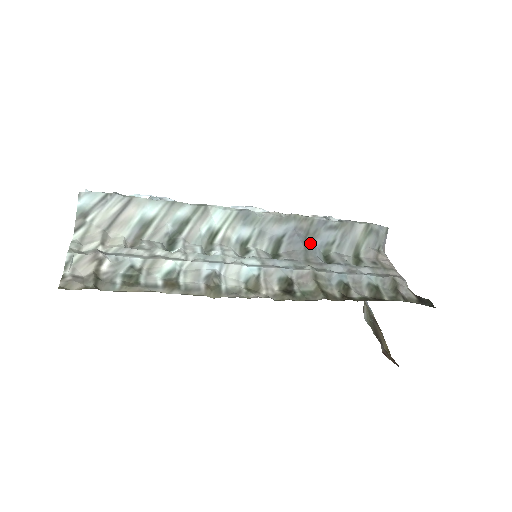
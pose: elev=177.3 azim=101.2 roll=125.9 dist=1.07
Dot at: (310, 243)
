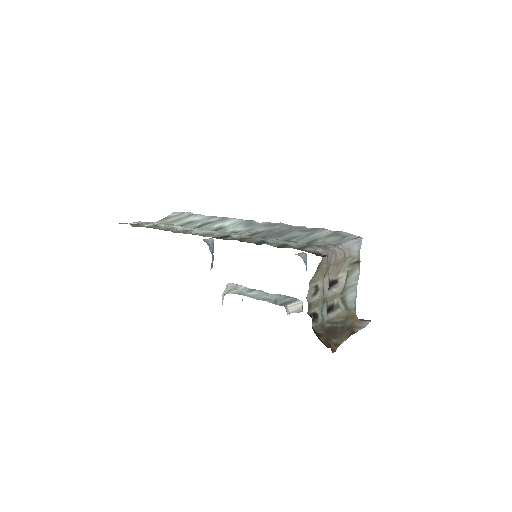
Dot at: (278, 235)
